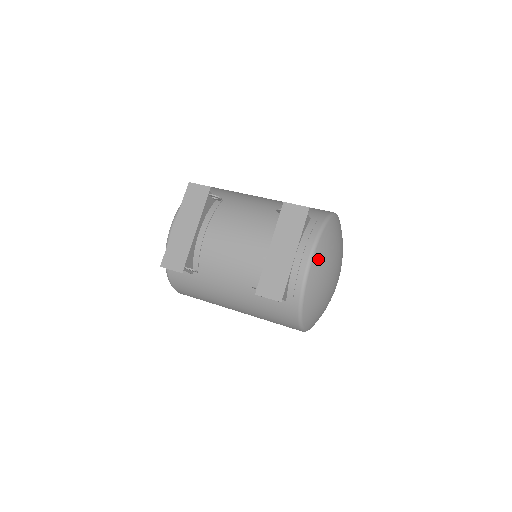
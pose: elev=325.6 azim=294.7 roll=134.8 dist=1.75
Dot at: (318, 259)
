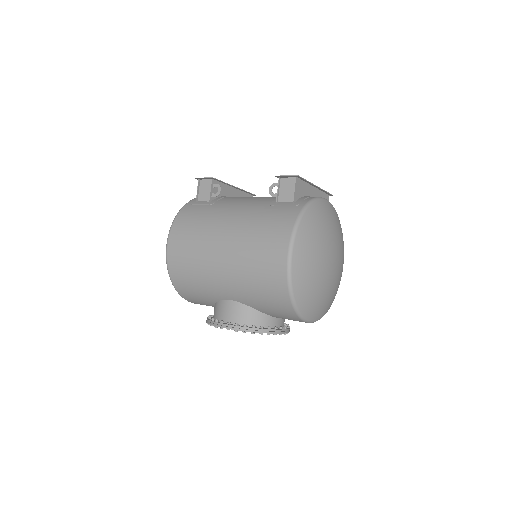
Dot at: (331, 208)
